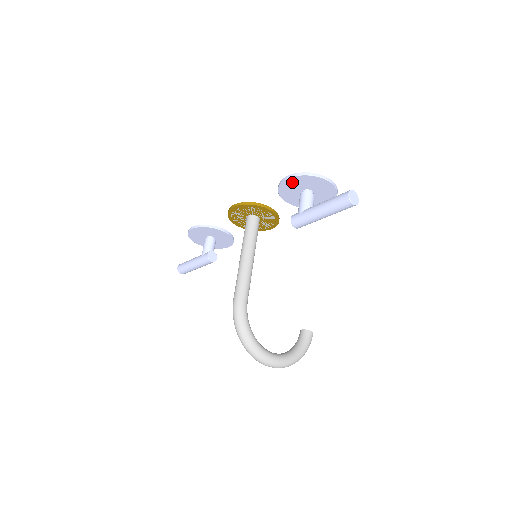
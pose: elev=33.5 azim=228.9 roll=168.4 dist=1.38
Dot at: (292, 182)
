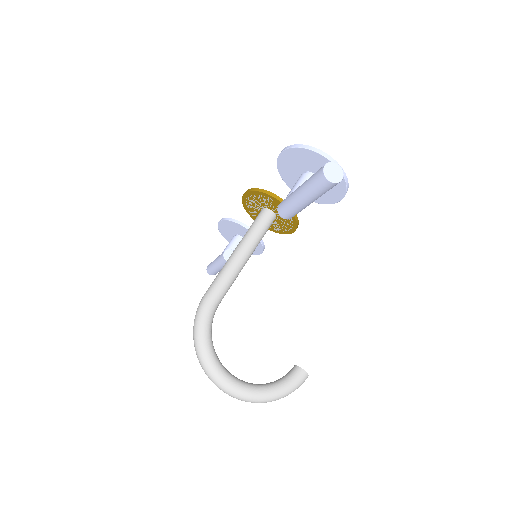
Dot at: (288, 158)
